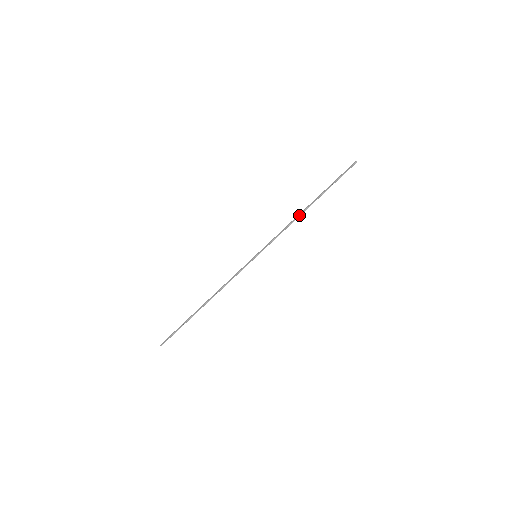
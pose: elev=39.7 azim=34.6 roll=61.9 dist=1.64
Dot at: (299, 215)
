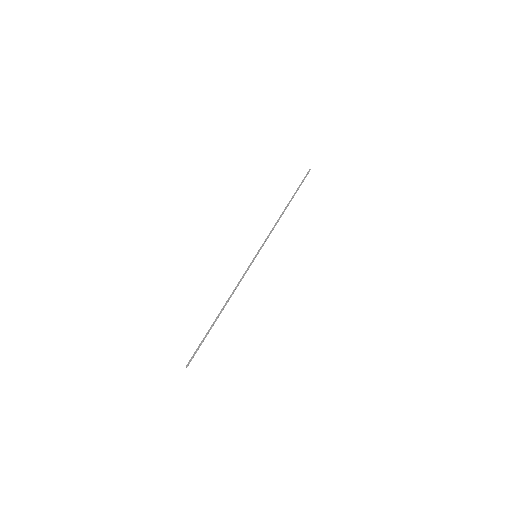
Dot at: (281, 215)
